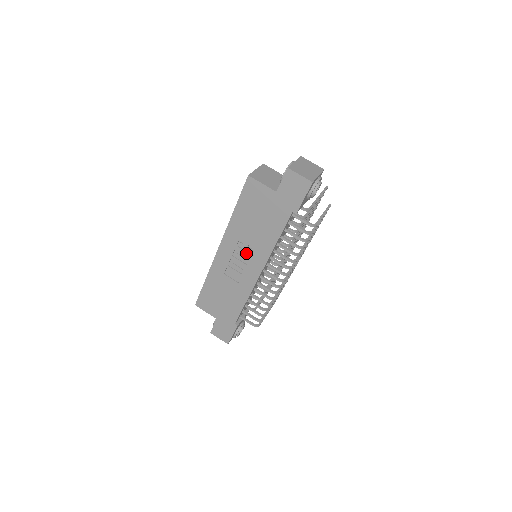
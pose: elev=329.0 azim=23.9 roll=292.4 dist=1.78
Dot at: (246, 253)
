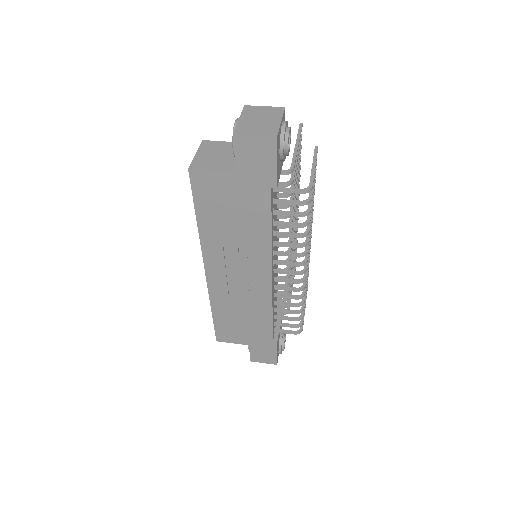
Dot at: (241, 262)
